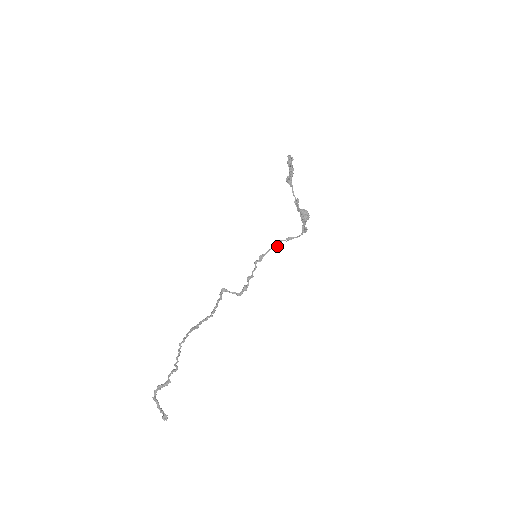
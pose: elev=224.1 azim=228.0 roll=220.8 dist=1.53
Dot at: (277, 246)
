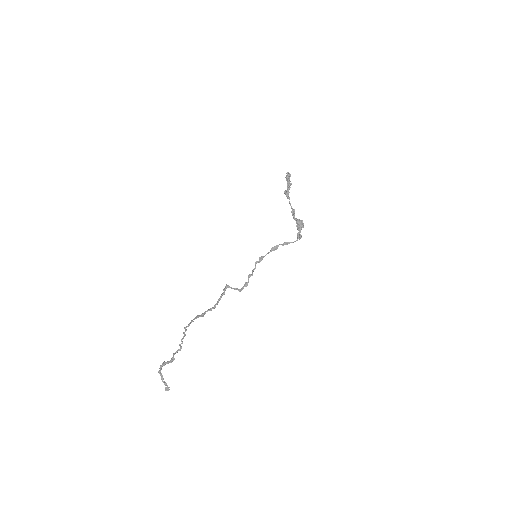
Dot at: (275, 249)
